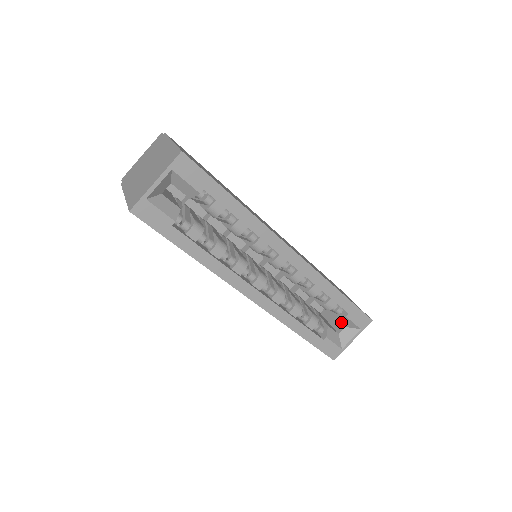
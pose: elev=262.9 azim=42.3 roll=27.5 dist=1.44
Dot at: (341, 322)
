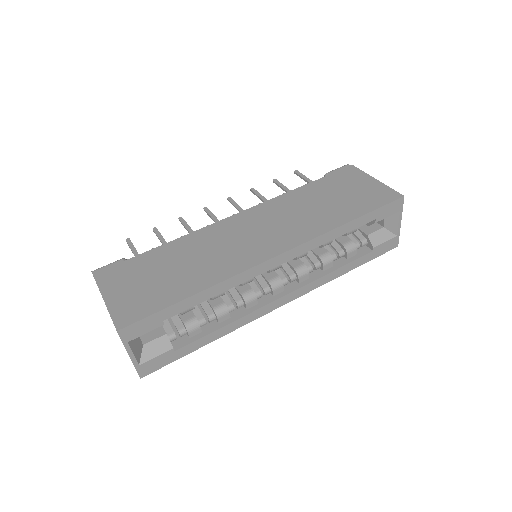
Dot at: occluded
